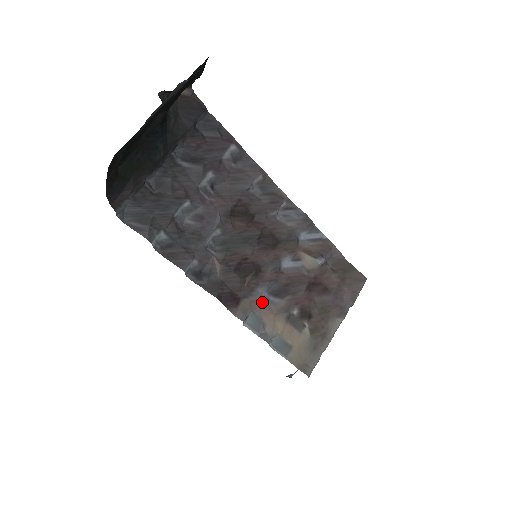
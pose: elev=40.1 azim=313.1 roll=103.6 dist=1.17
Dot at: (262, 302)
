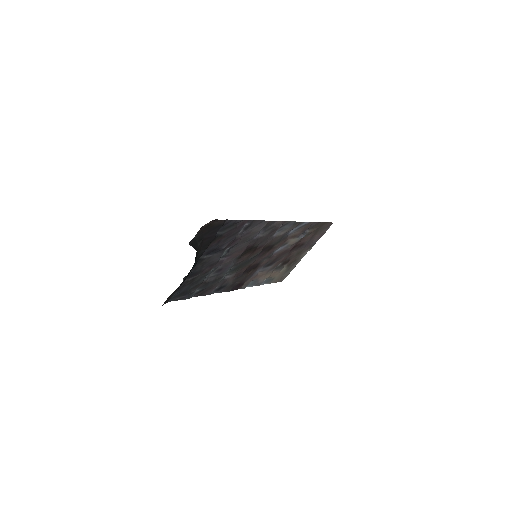
Dot at: (258, 274)
